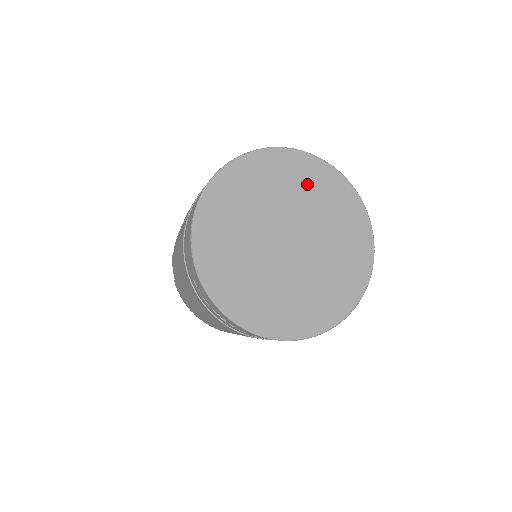
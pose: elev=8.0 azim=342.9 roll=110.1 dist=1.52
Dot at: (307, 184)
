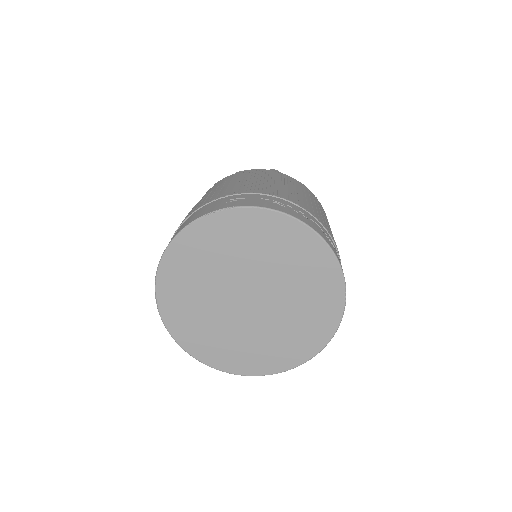
Dot at: (286, 251)
